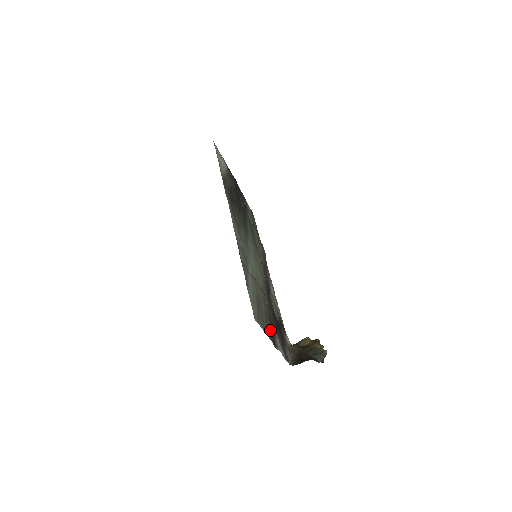
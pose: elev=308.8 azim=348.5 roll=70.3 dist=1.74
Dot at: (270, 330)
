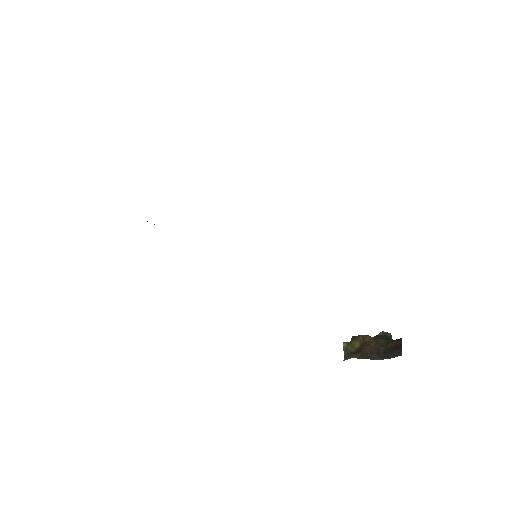
Dot at: occluded
